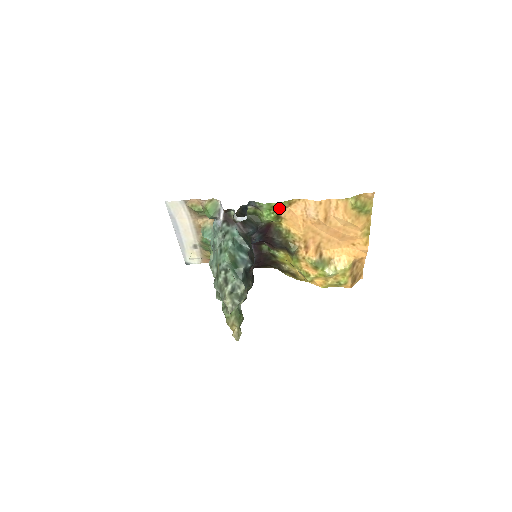
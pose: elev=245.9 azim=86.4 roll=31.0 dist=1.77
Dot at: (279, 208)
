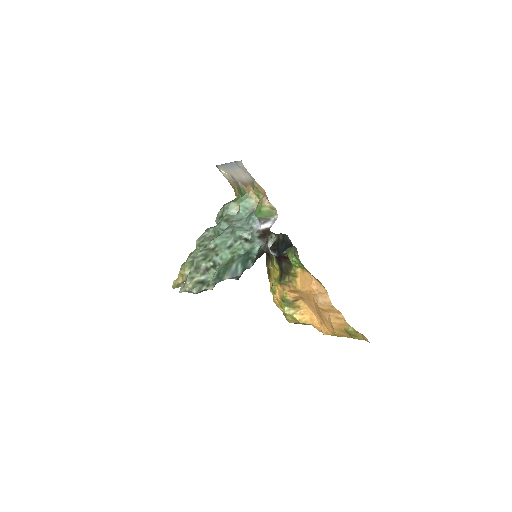
Dot at: occluded
